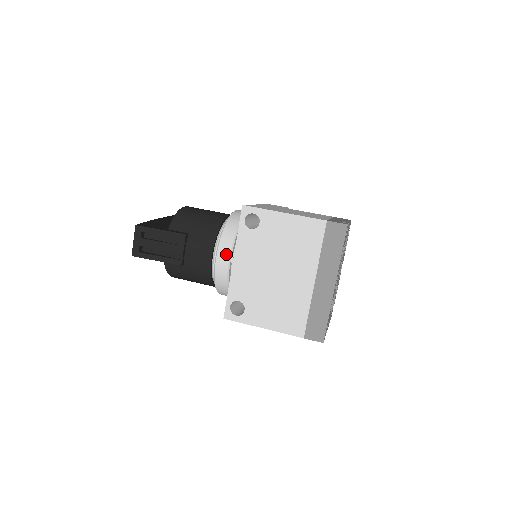
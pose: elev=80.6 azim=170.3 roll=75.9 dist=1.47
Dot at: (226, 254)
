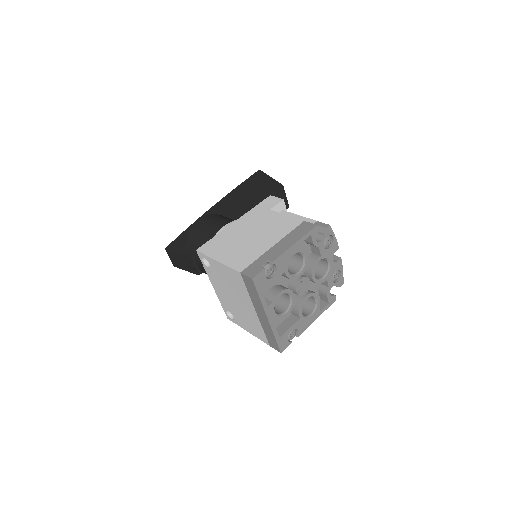
Dot at: occluded
